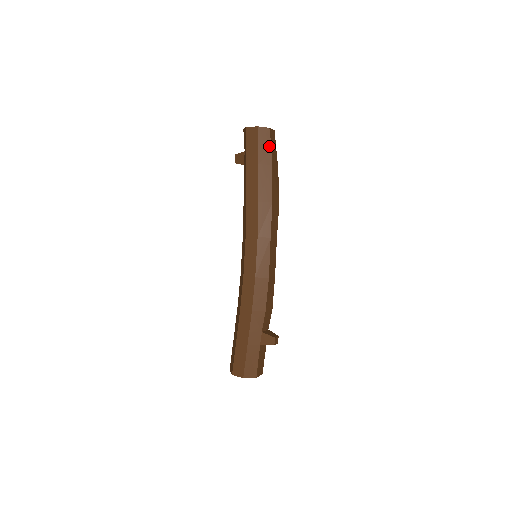
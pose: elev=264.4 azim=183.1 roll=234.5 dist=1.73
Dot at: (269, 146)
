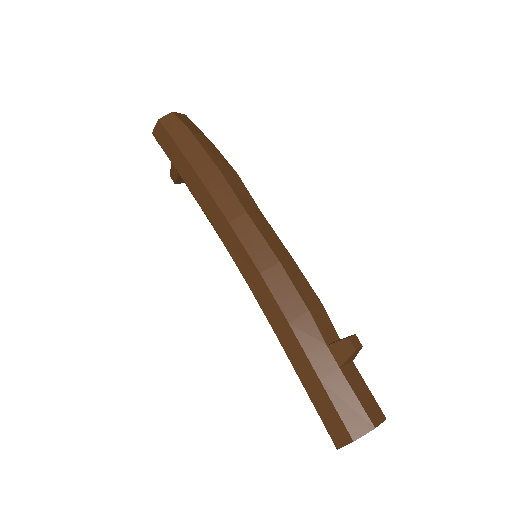
Dot at: (182, 127)
